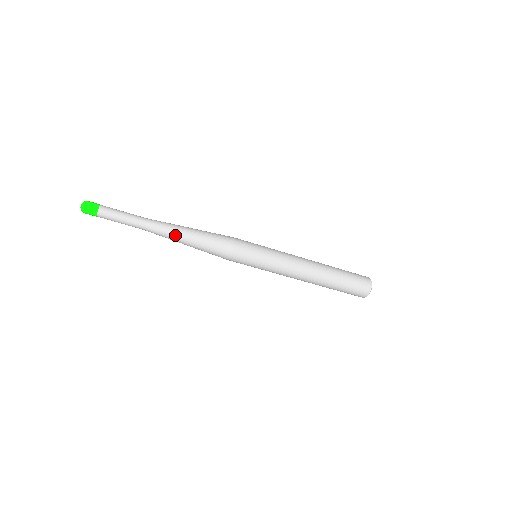
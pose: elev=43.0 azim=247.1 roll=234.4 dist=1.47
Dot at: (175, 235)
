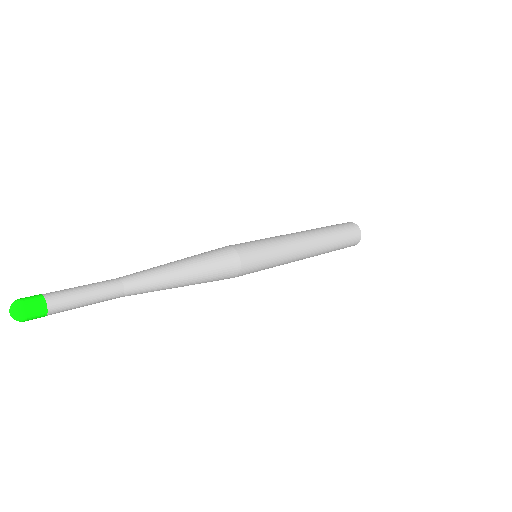
Dot at: (168, 283)
